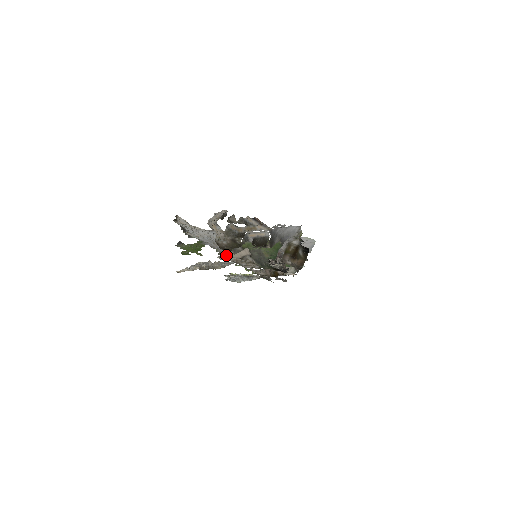
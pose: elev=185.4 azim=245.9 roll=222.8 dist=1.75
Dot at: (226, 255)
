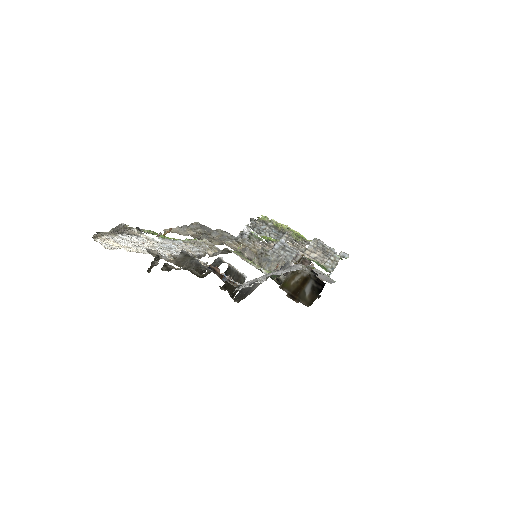
Dot at: (218, 239)
